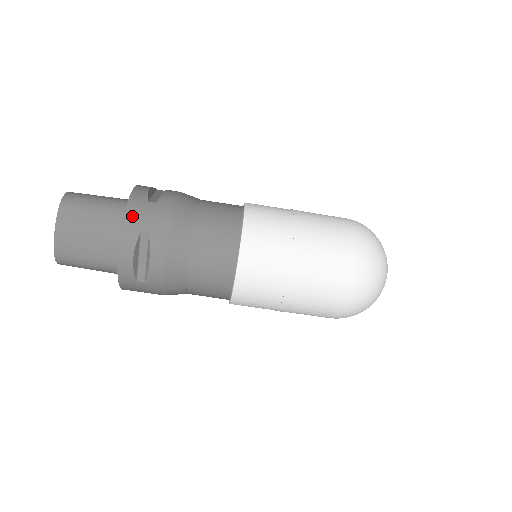
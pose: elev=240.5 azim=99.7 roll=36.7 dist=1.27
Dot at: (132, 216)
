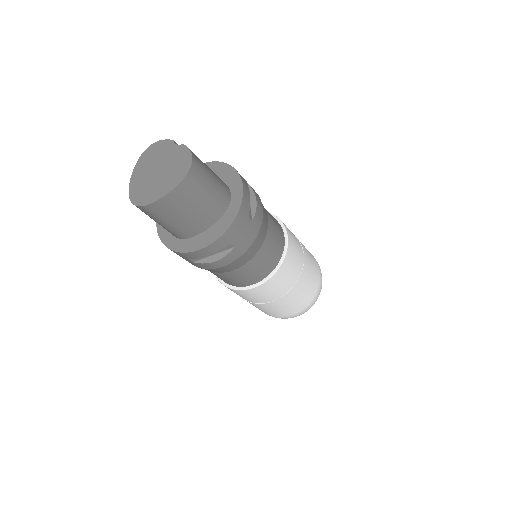
Dot at: (235, 229)
